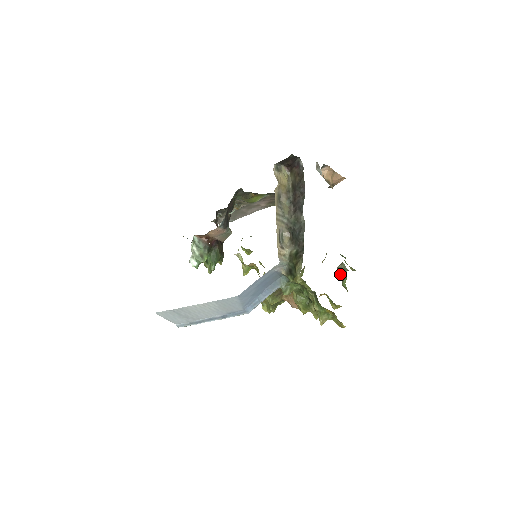
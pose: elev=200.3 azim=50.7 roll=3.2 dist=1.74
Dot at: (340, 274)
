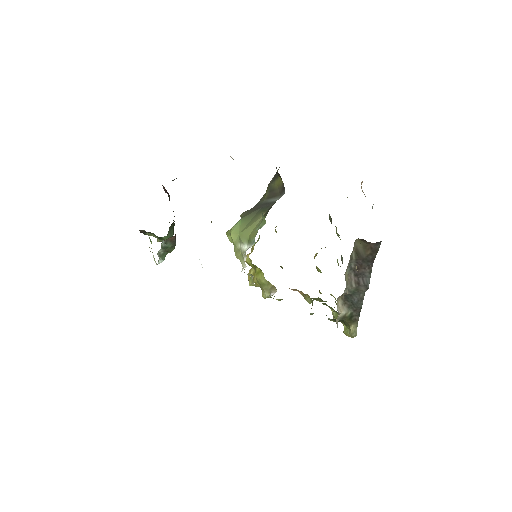
Dot at: (342, 263)
